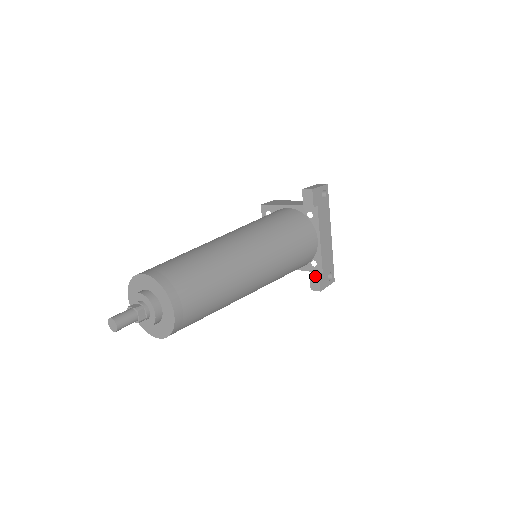
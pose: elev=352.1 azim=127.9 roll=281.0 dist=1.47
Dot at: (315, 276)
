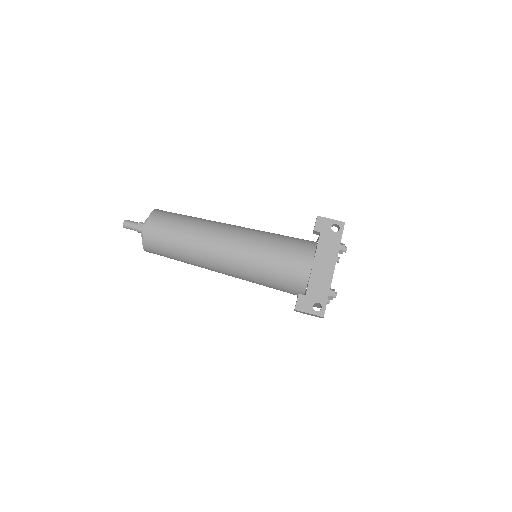
Dot at: (298, 295)
